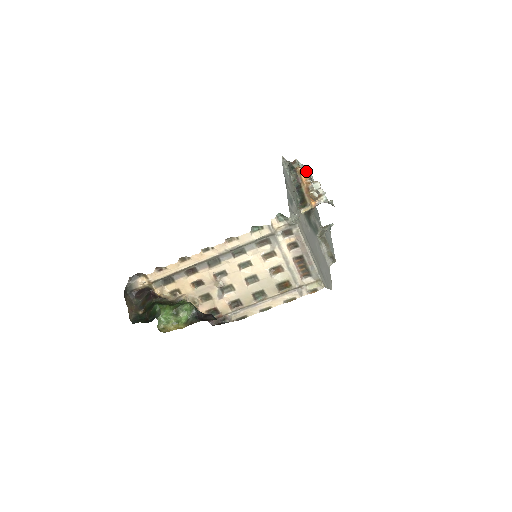
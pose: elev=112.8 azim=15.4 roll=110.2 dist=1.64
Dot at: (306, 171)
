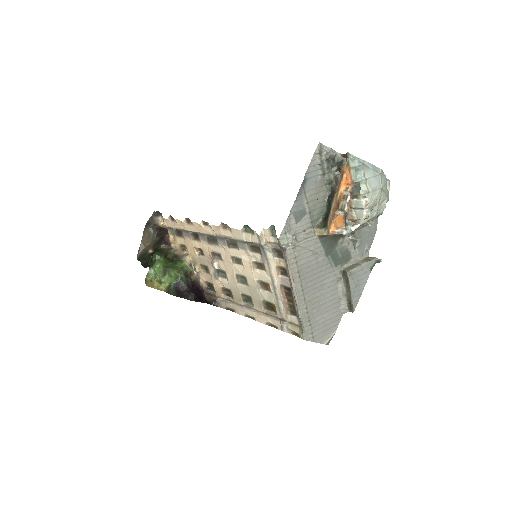
Dot at: (367, 172)
